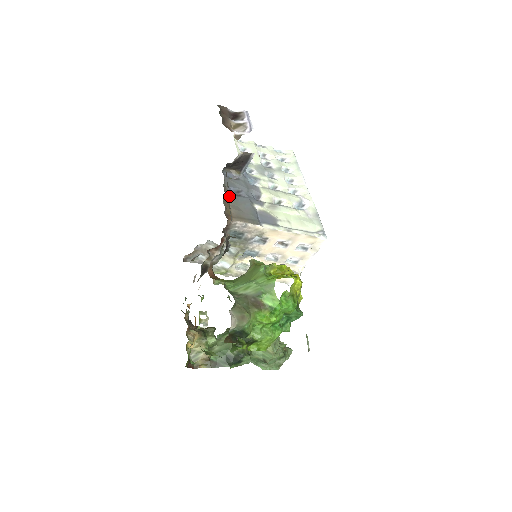
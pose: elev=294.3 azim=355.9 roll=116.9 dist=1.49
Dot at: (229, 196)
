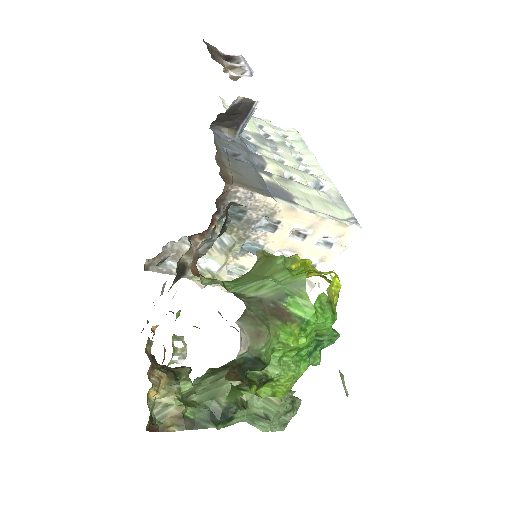
Dot at: (226, 150)
